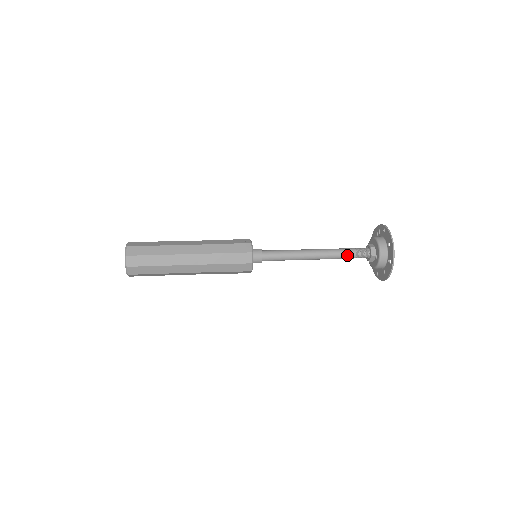
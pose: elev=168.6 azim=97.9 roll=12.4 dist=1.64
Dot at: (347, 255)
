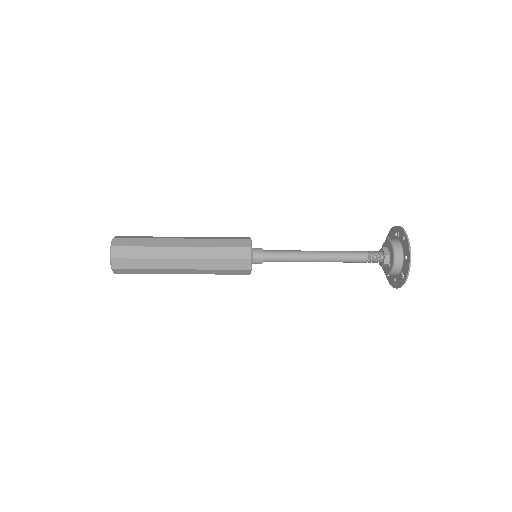
Dot at: (357, 260)
